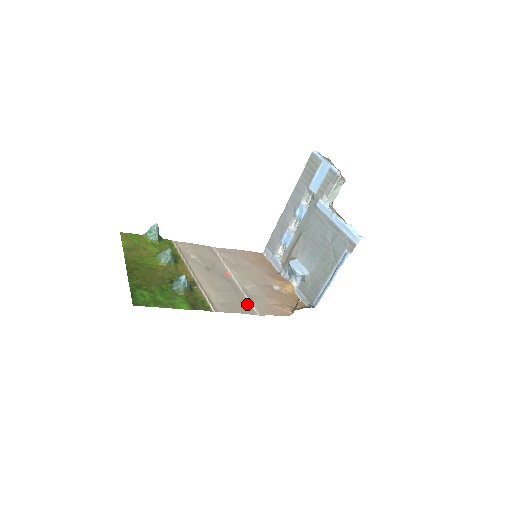
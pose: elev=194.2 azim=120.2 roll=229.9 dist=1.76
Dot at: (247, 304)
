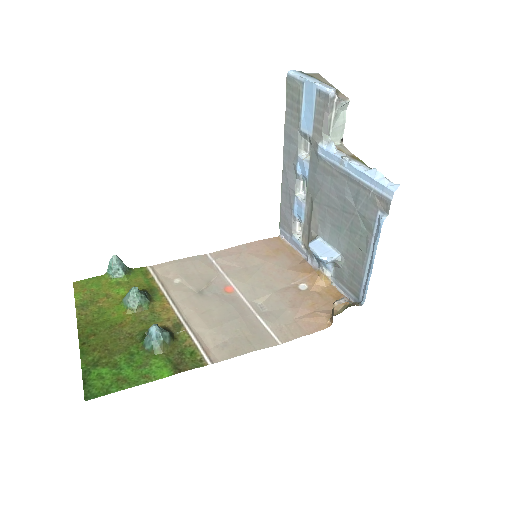
Dot at: (261, 331)
